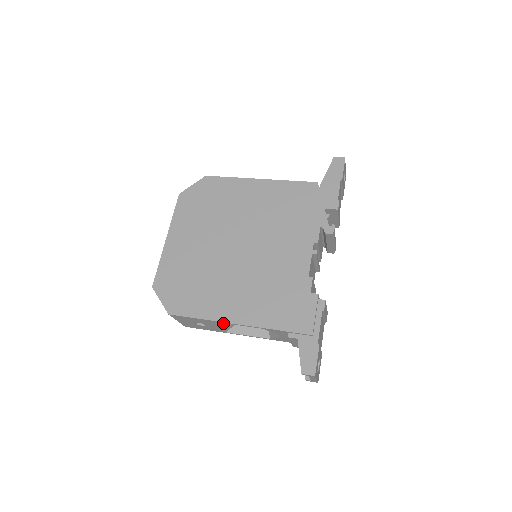
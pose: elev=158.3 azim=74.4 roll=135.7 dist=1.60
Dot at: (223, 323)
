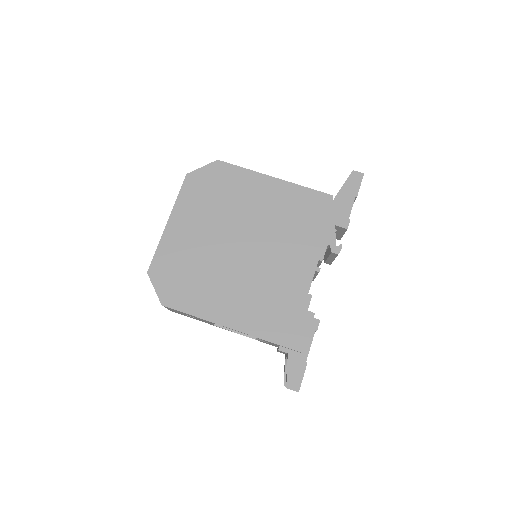
Dot at: occluded
